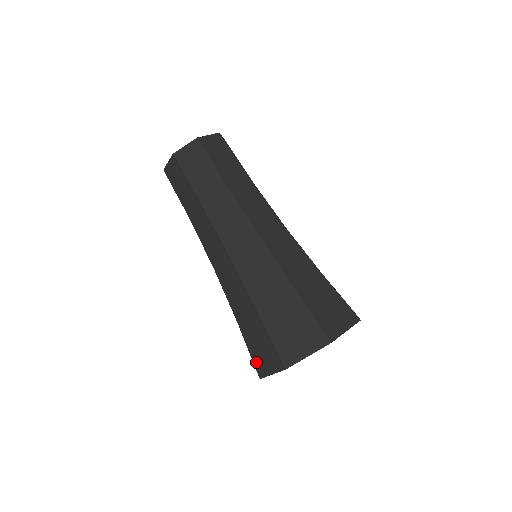
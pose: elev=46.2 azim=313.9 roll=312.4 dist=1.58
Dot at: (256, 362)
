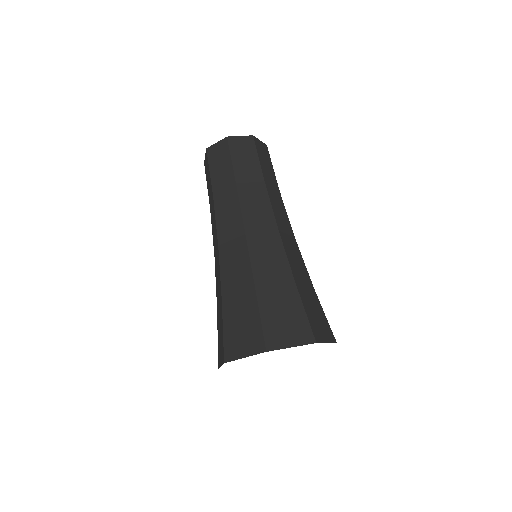
Dot at: (228, 344)
